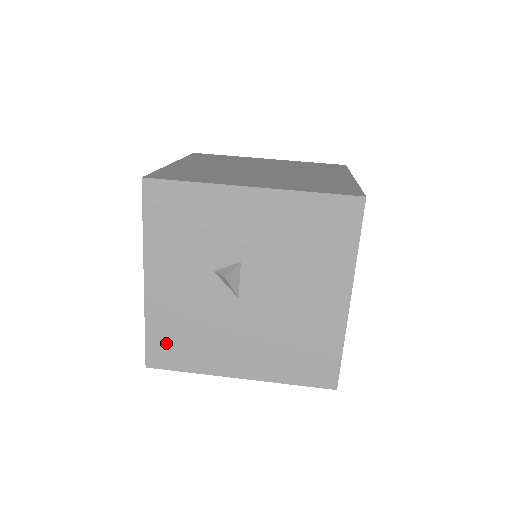
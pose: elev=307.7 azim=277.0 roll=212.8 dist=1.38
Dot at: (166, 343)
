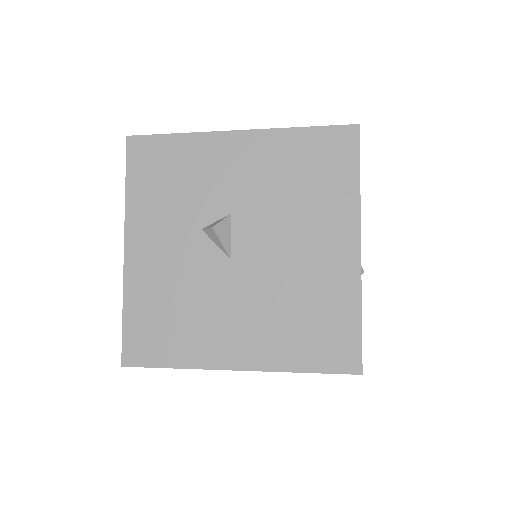
Dot at: (147, 329)
